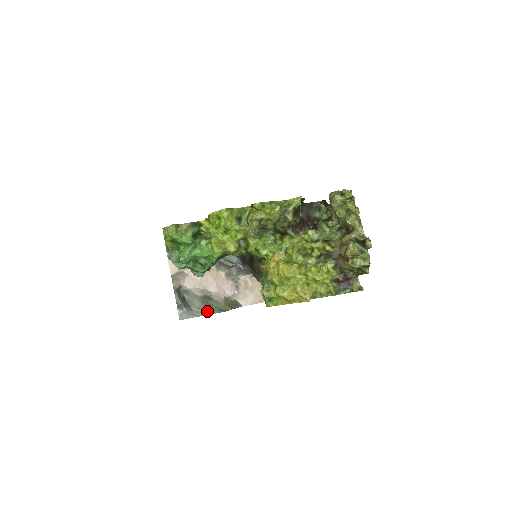
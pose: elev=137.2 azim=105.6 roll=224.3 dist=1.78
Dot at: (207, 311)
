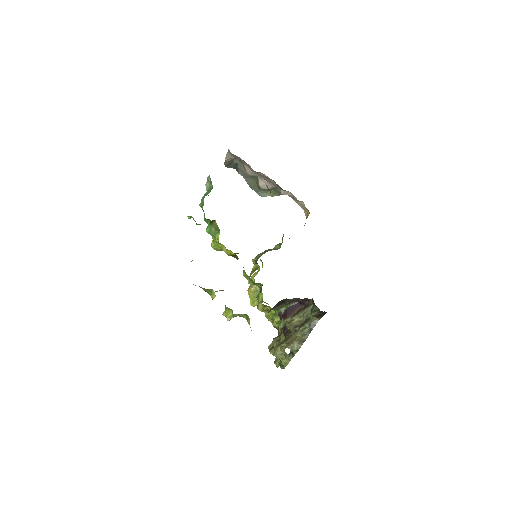
Dot at: (249, 186)
